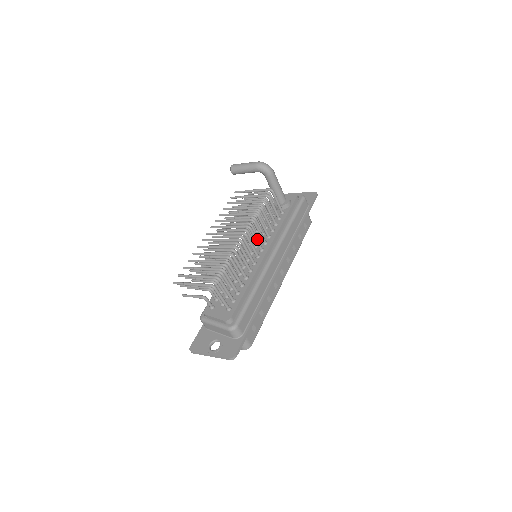
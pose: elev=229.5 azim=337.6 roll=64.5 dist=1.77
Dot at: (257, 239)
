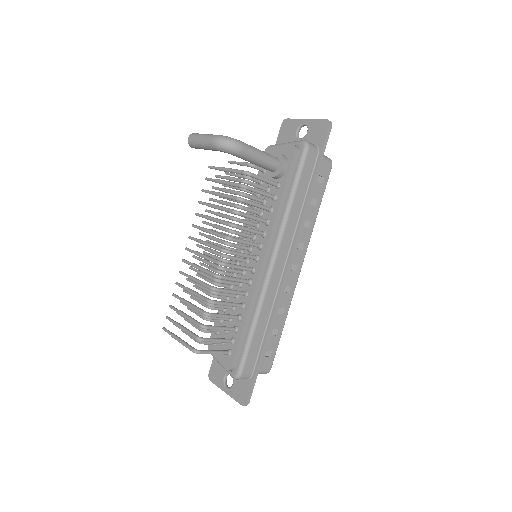
Dot at: (243, 255)
